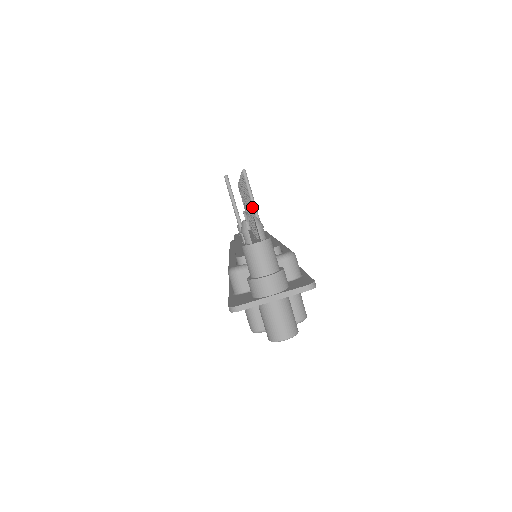
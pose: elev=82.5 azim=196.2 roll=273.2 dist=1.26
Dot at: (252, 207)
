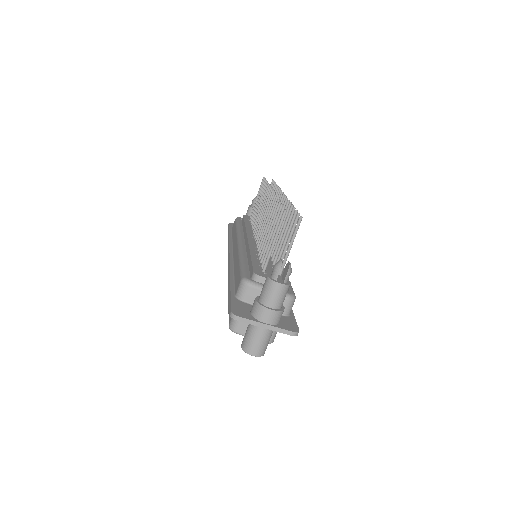
Dot at: (289, 245)
